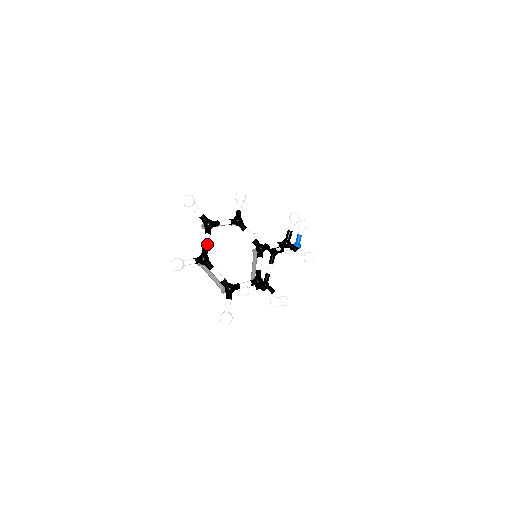
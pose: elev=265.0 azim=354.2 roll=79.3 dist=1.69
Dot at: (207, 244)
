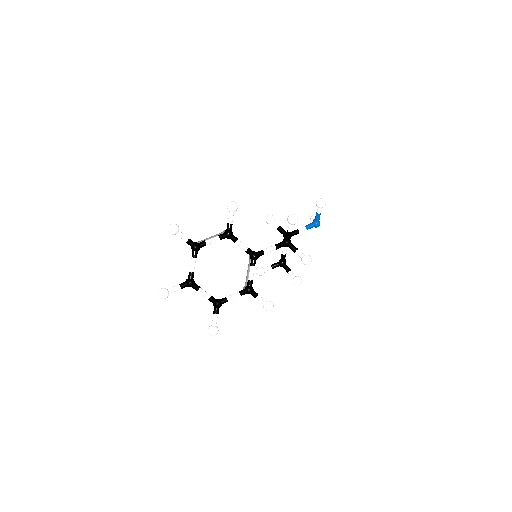
Dot at: (192, 268)
